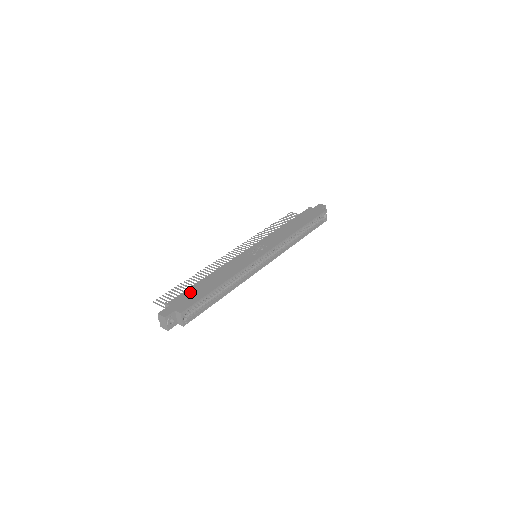
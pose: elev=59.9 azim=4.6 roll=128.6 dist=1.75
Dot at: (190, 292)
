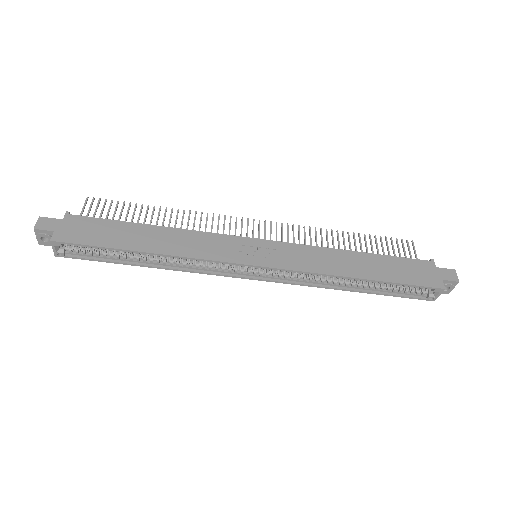
Dot at: (104, 226)
